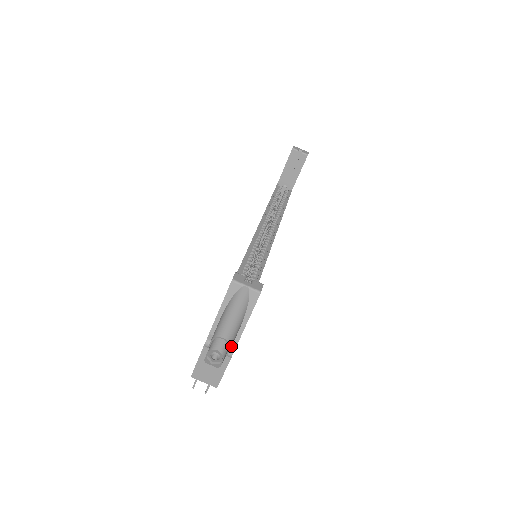
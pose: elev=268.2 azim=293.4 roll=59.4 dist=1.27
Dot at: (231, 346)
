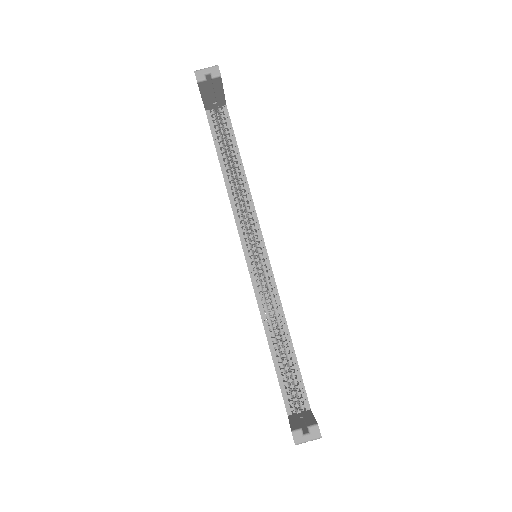
Dot at: occluded
